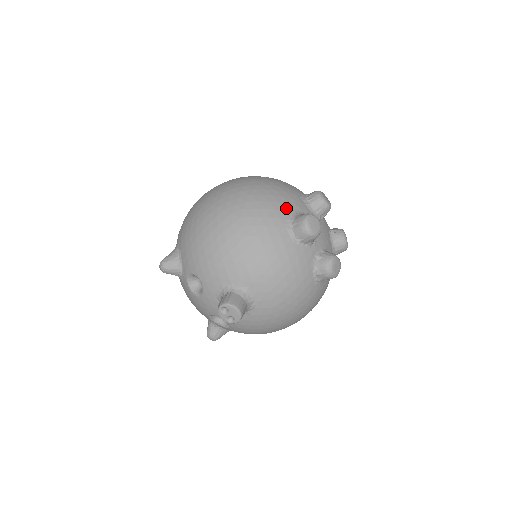
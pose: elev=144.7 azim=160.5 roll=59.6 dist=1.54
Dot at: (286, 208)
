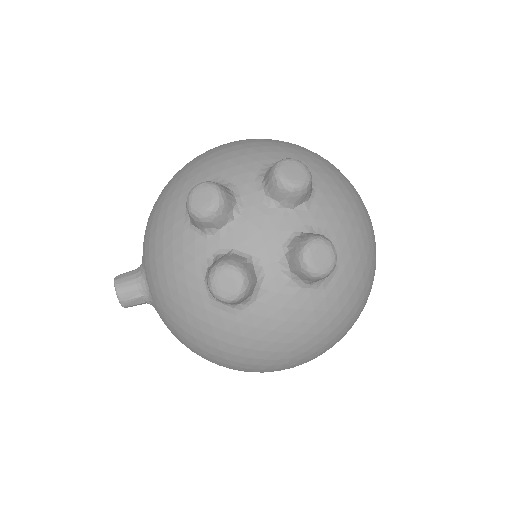
Dot at: (213, 173)
